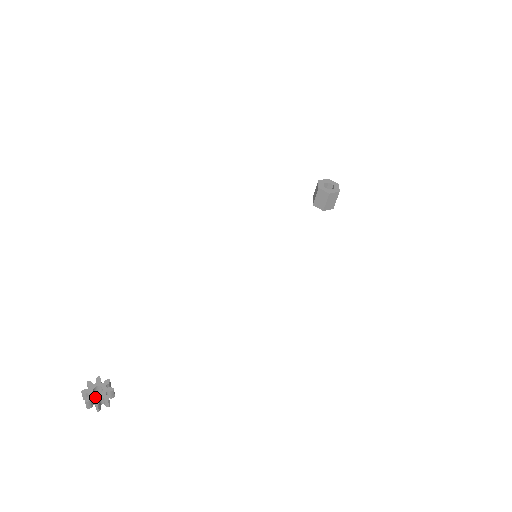
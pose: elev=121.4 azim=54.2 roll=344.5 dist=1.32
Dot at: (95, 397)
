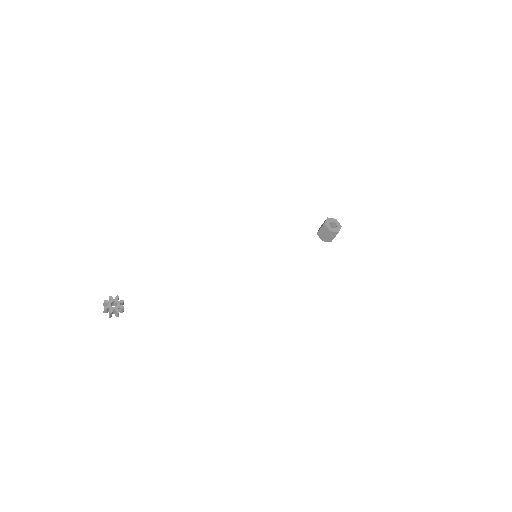
Dot at: (111, 308)
